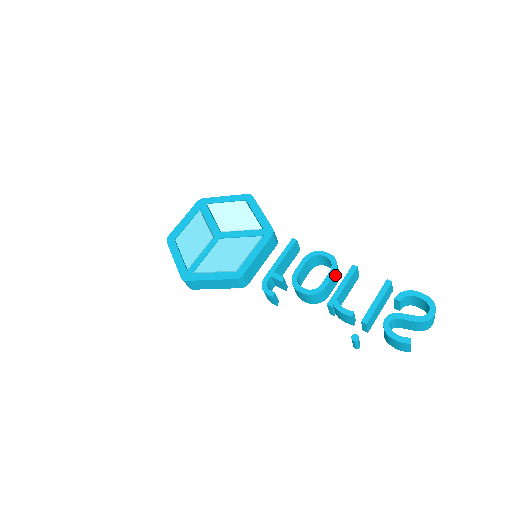
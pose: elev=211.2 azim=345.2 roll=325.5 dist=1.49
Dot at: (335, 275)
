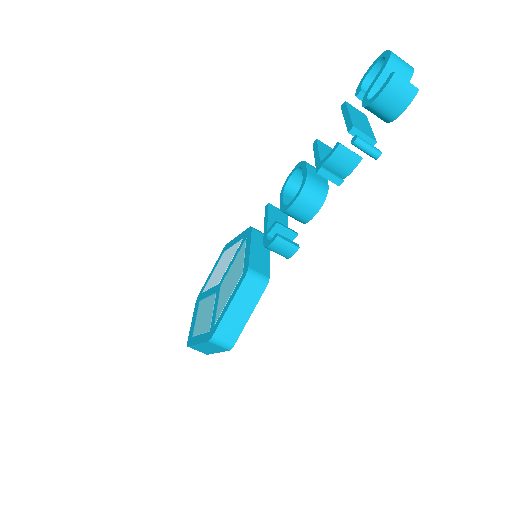
Dot at: (310, 166)
